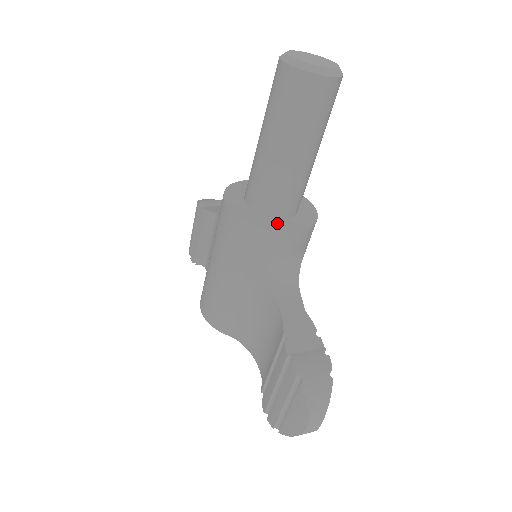
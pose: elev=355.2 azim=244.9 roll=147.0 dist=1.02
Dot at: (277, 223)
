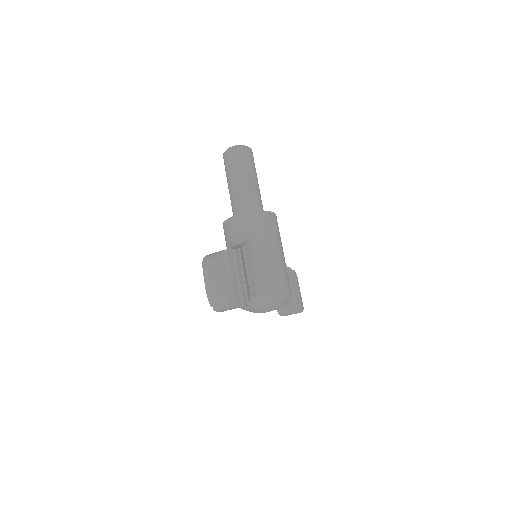
Dot at: occluded
